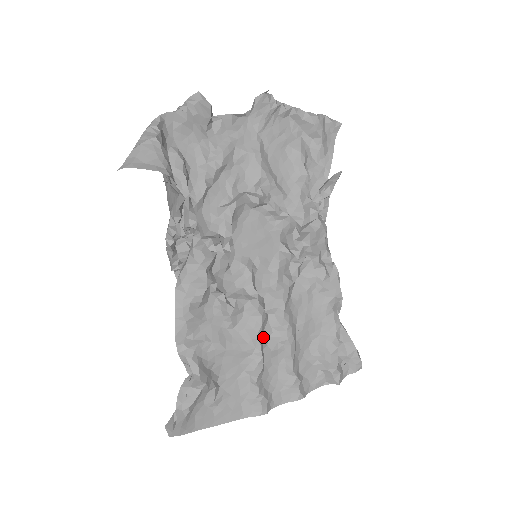
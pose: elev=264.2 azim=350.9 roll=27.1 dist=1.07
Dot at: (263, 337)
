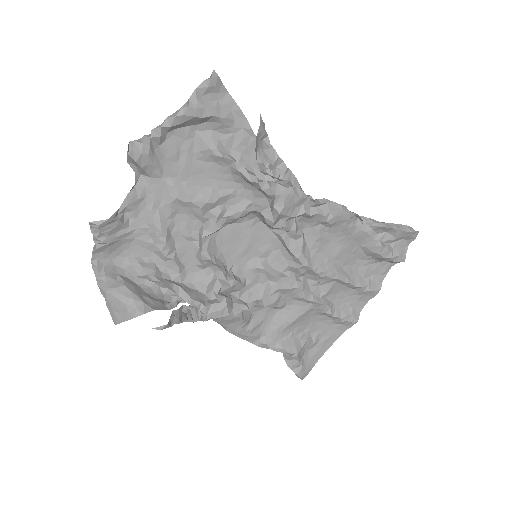
Dot at: (312, 293)
